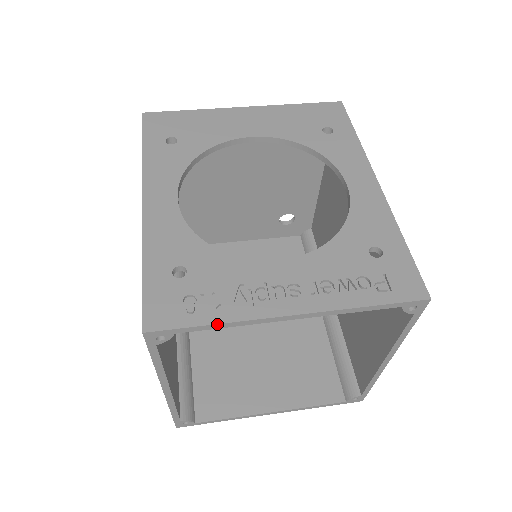
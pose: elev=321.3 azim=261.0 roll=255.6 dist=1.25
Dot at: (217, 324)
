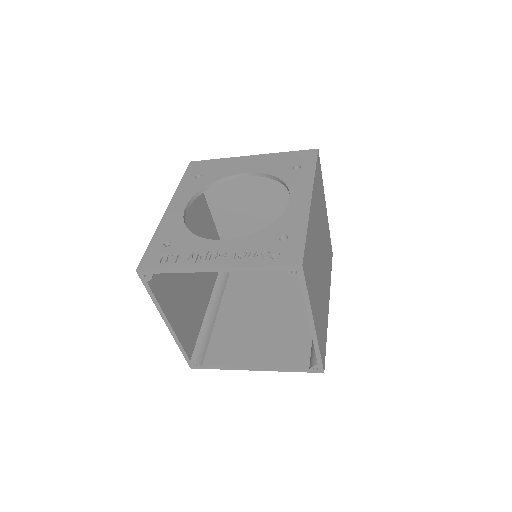
Dot at: (173, 269)
